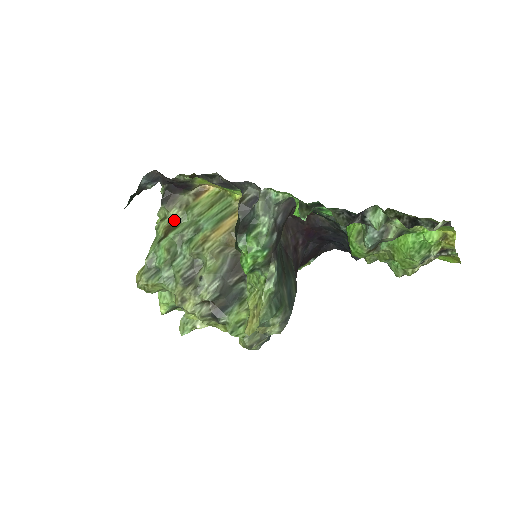
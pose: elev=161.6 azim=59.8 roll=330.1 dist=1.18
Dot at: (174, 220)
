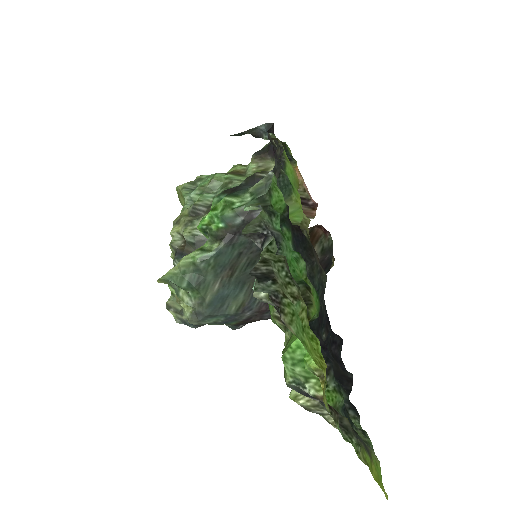
Dot at: (246, 171)
